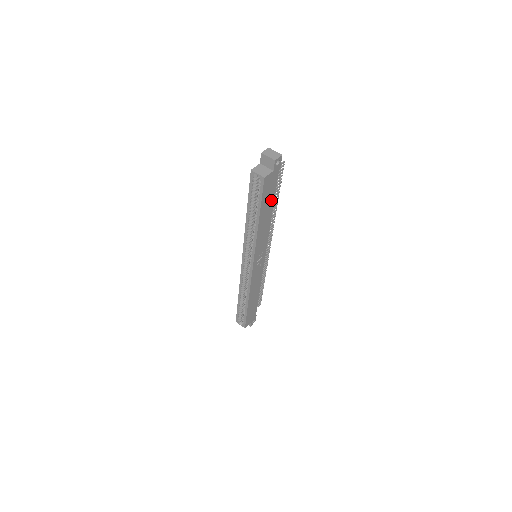
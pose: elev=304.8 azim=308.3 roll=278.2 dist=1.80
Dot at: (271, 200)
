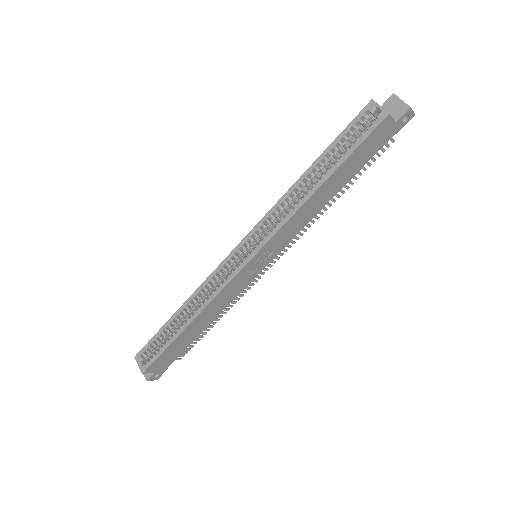
Dot at: (352, 171)
